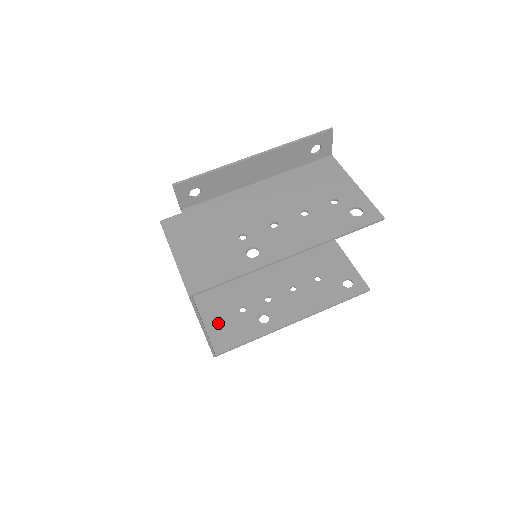
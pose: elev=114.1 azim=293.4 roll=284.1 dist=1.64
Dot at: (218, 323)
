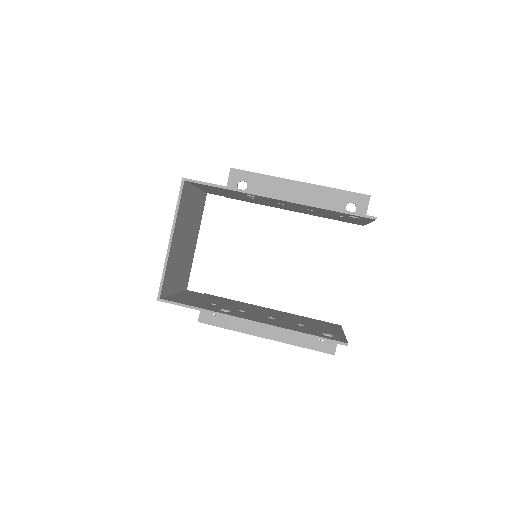
Dot at: (185, 298)
